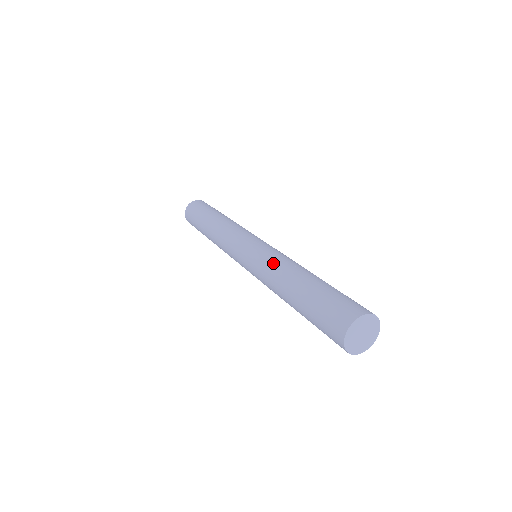
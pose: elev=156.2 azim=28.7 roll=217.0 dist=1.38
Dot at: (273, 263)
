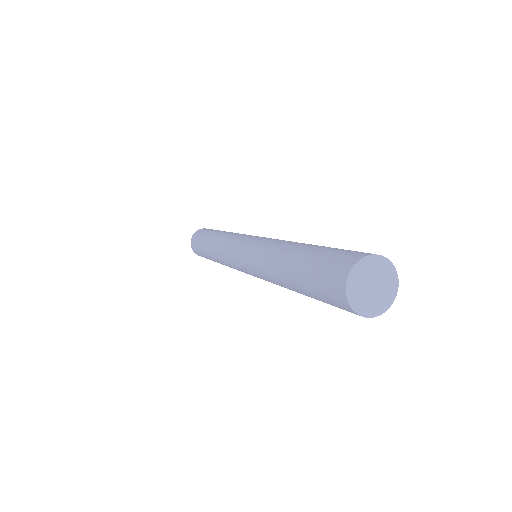
Dot at: (261, 256)
